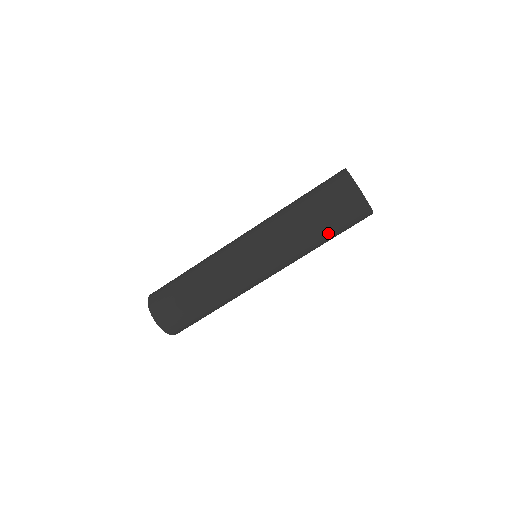
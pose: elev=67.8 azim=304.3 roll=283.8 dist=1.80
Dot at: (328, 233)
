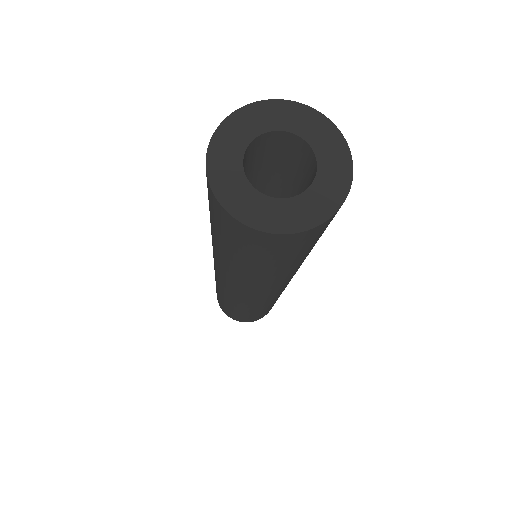
Dot at: occluded
